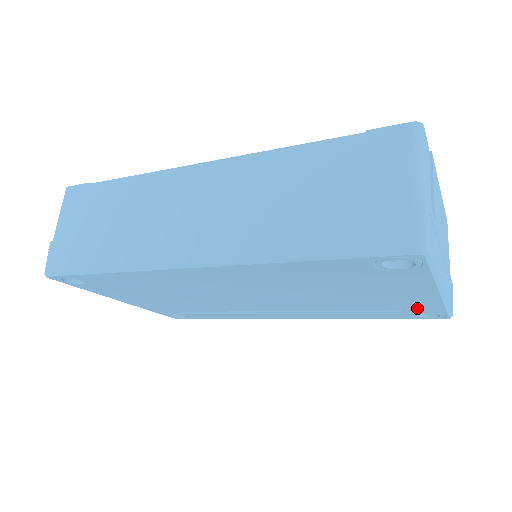
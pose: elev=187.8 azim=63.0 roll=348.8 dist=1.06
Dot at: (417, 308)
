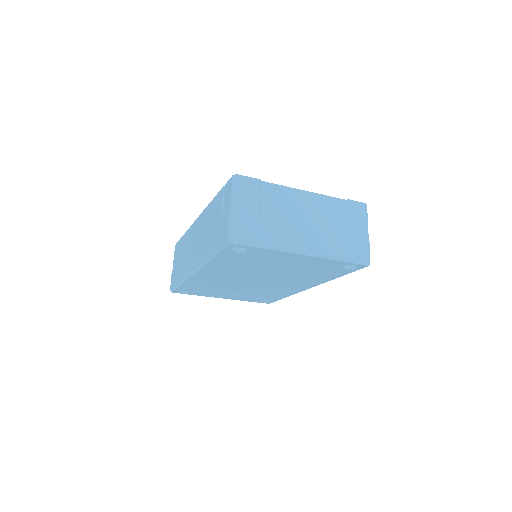
Dot at: (328, 265)
